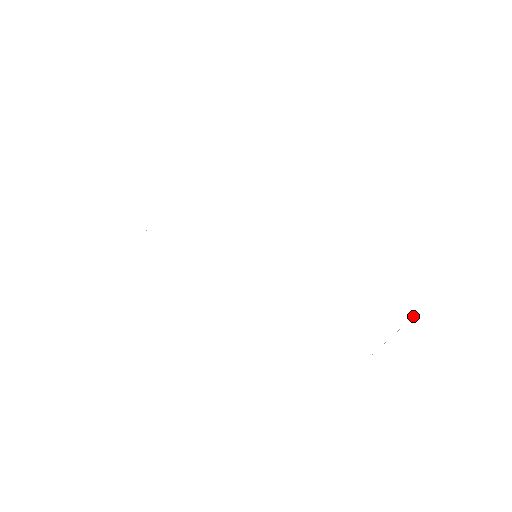
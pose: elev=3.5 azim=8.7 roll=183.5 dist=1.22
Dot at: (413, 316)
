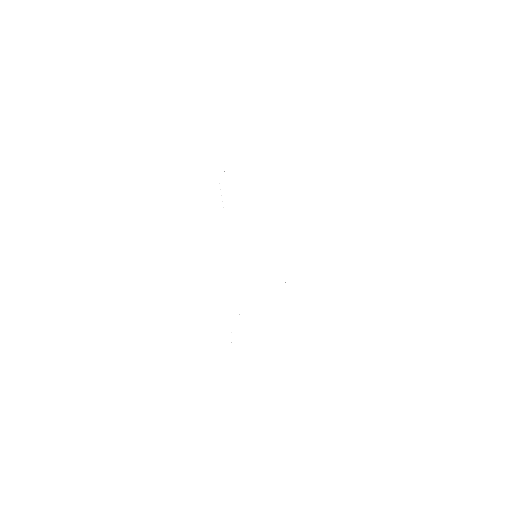
Dot at: occluded
